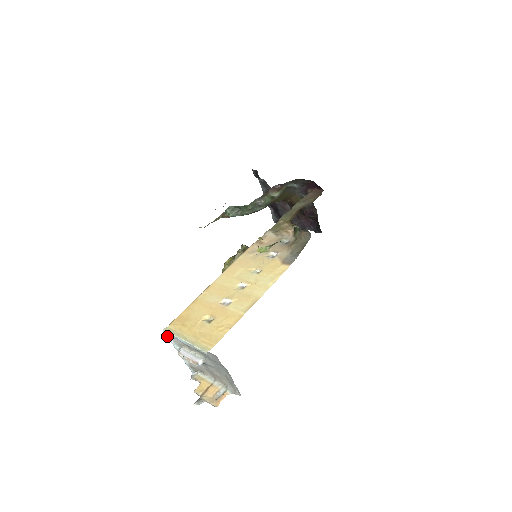
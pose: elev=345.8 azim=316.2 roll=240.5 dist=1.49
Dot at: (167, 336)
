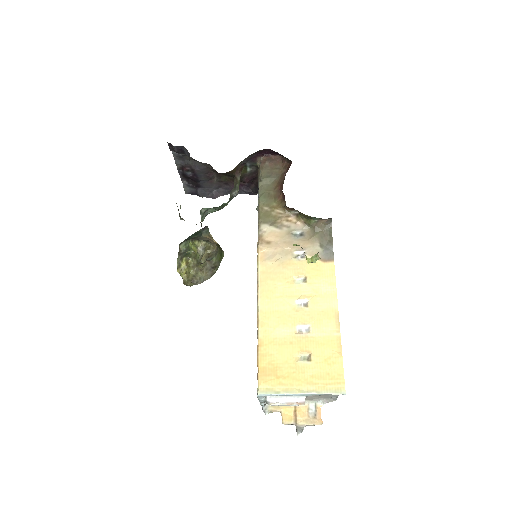
Dot at: (259, 397)
